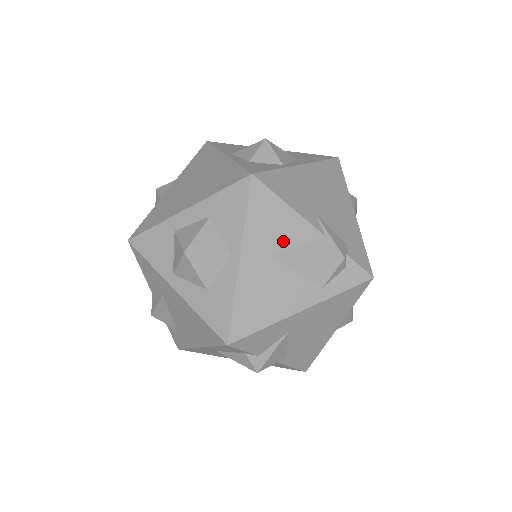
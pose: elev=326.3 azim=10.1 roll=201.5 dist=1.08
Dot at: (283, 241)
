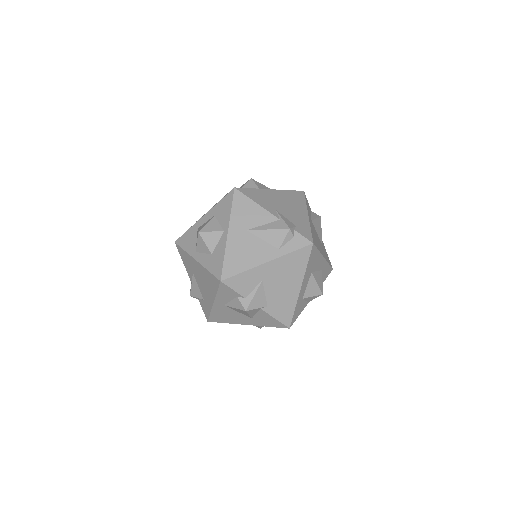
Dot at: (253, 222)
